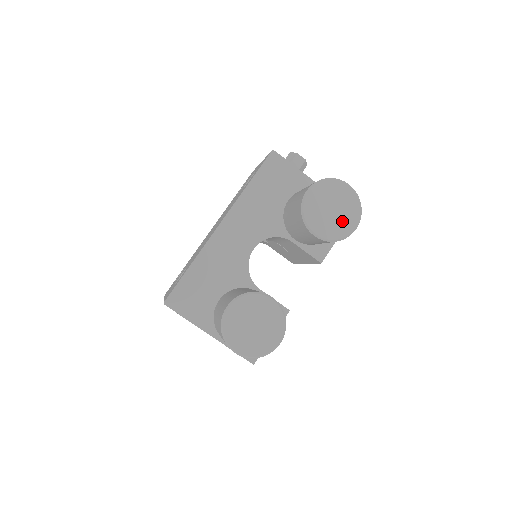
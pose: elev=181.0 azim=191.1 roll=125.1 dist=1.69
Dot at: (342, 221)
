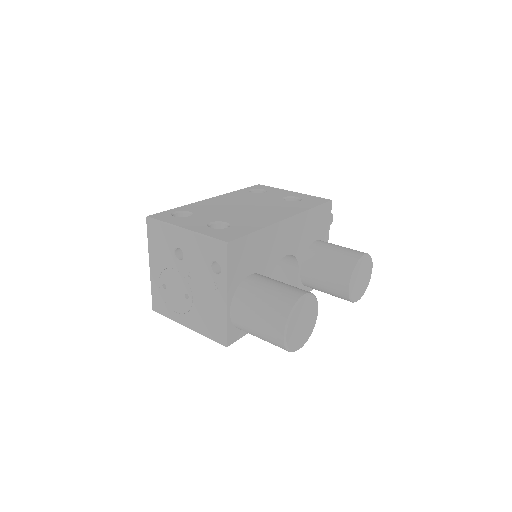
Dot at: (359, 290)
